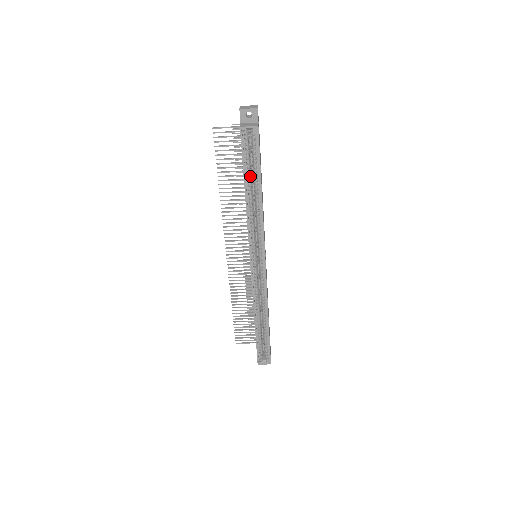
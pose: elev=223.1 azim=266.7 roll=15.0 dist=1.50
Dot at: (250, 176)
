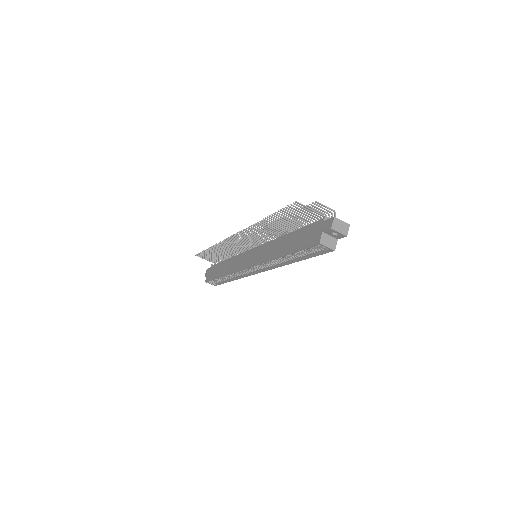
Dot at: (297, 252)
